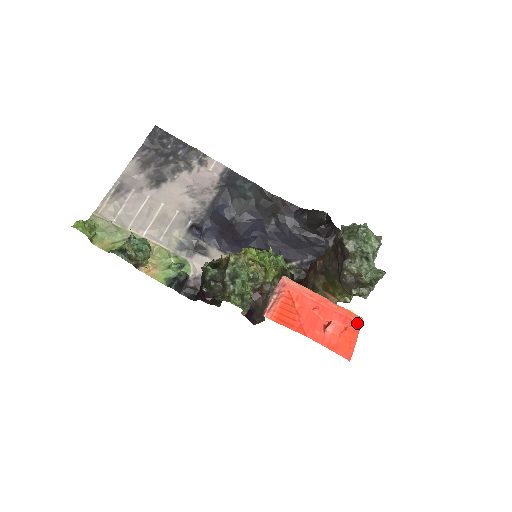
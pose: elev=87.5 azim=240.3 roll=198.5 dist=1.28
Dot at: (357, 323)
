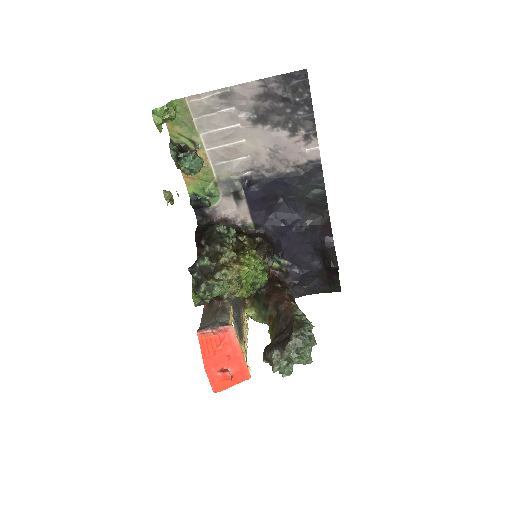
Dot at: (244, 378)
